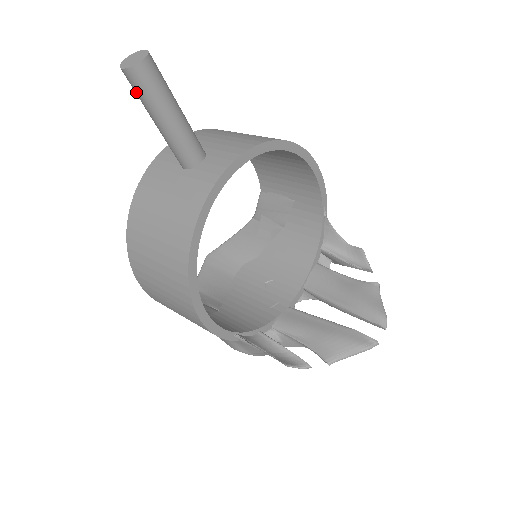
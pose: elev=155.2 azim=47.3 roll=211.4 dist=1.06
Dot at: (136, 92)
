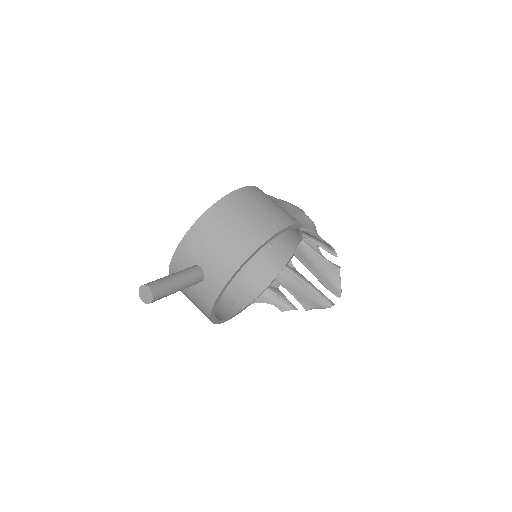
Dot at: occluded
